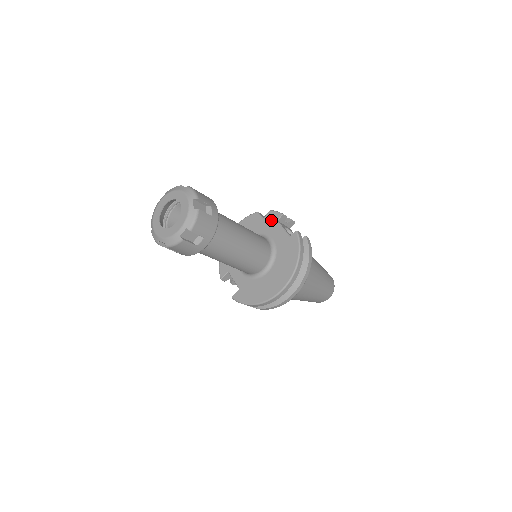
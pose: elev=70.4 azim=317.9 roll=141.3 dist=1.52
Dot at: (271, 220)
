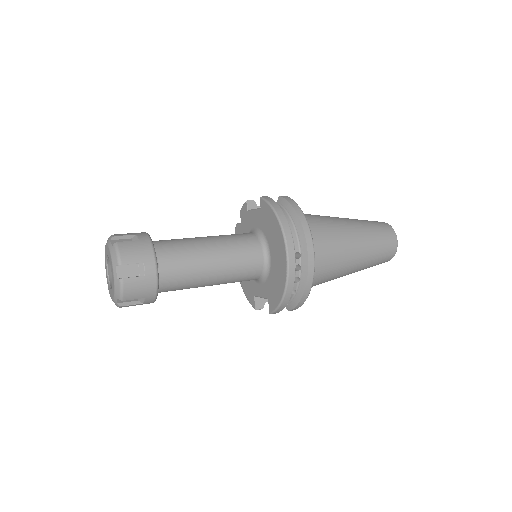
Dot at: (244, 216)
